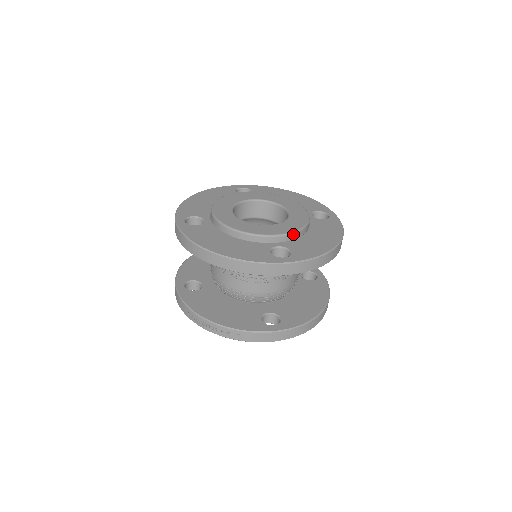
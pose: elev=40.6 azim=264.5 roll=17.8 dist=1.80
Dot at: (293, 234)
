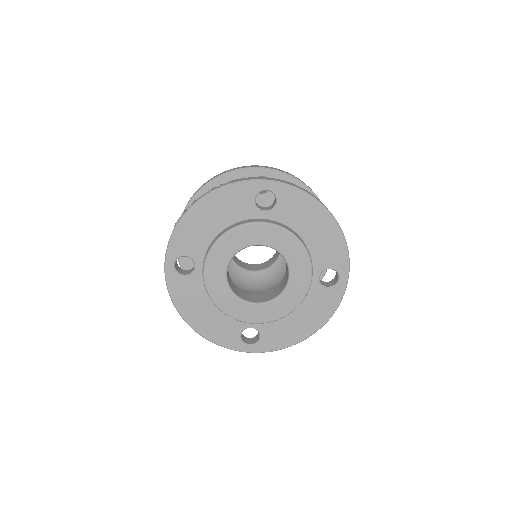
Dot at: occluded
